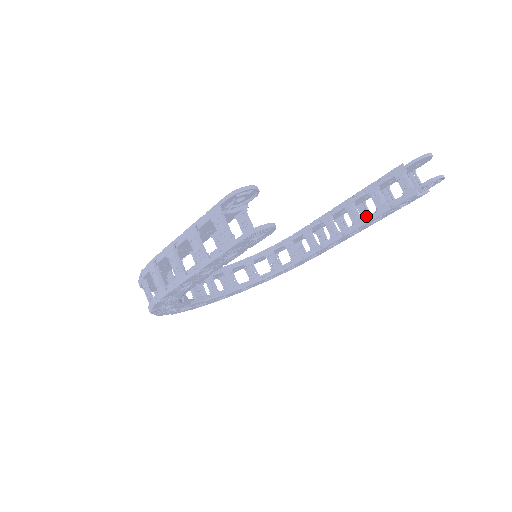
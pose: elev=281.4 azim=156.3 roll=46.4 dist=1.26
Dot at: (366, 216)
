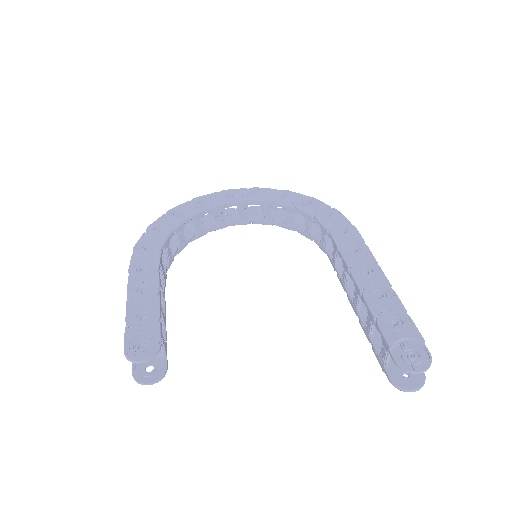
Dot at: occluded
